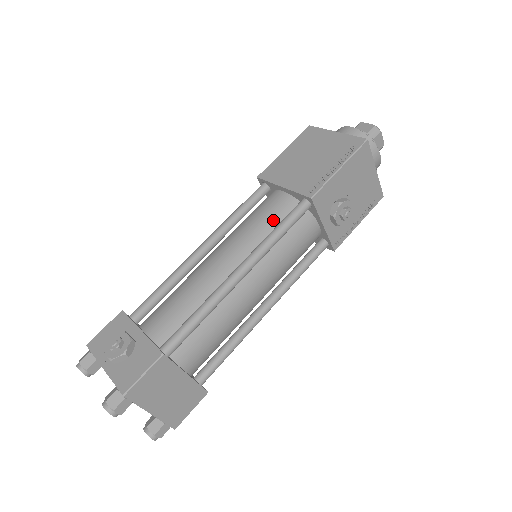
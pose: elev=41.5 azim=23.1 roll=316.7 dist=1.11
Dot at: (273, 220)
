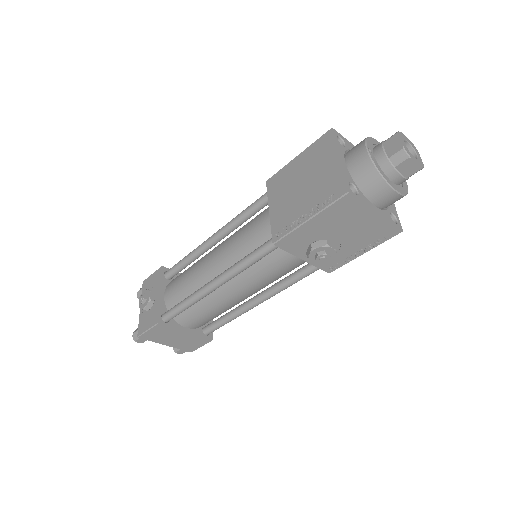
Dot at: (254, 242)
